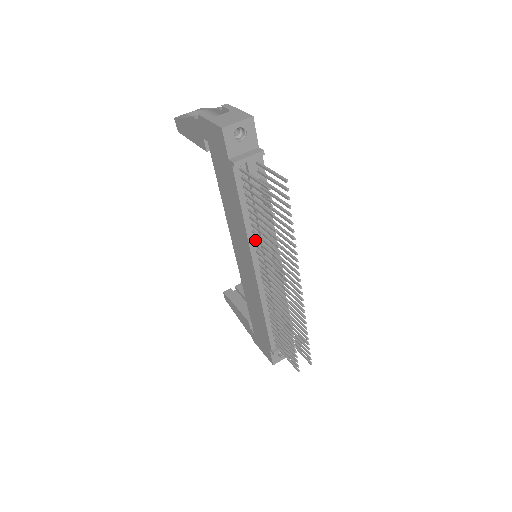
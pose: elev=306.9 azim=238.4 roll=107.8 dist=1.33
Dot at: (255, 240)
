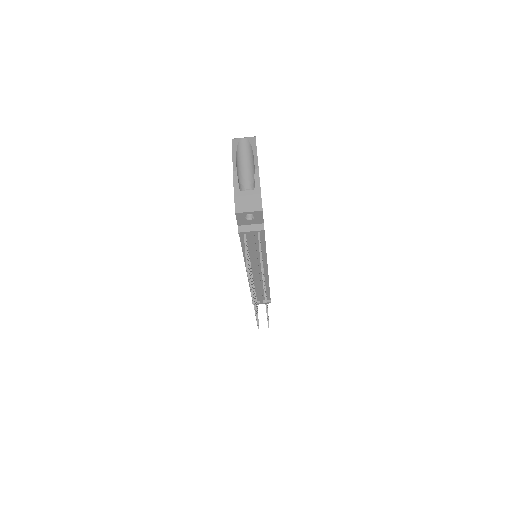
Dot at: occluded
